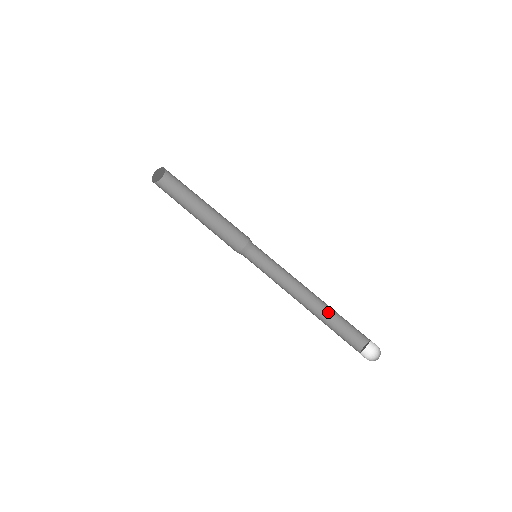
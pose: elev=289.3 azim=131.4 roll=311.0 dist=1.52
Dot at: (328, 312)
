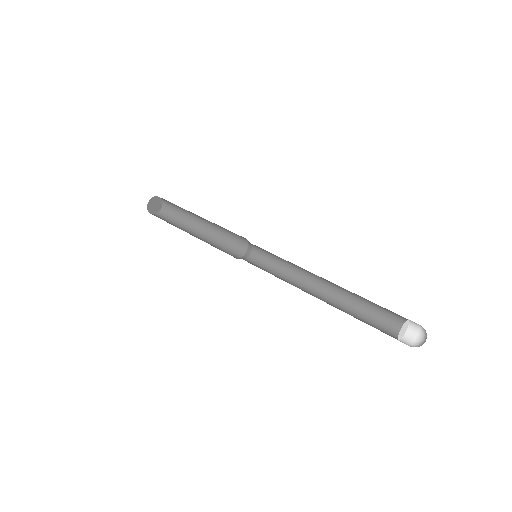
Dot at: (344, 309)
